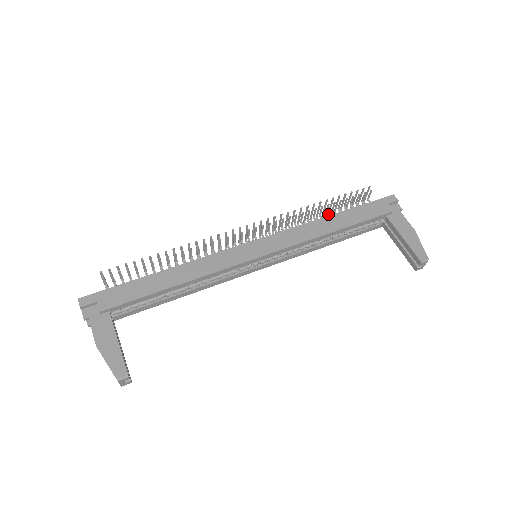
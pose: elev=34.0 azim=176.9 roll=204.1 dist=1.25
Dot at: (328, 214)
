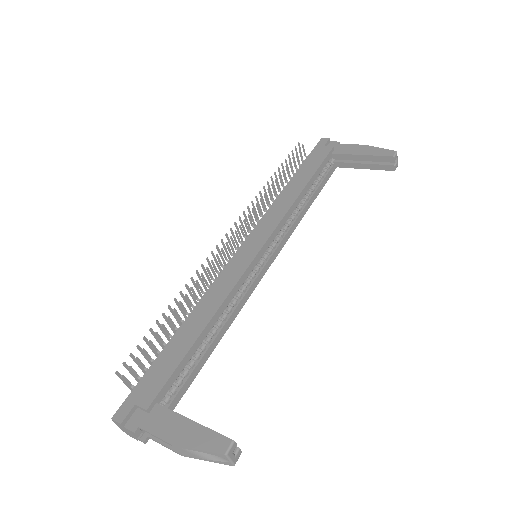
Dot at: occluded
